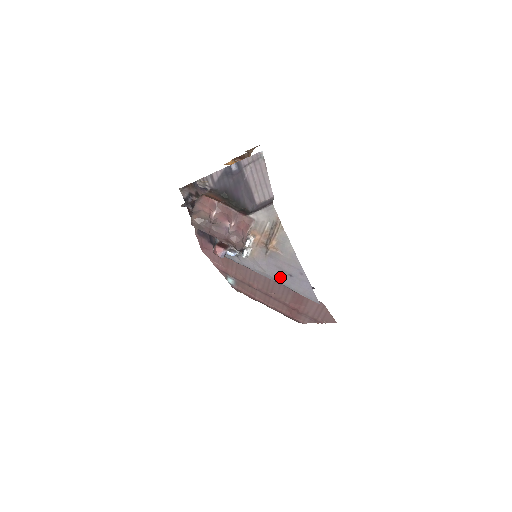
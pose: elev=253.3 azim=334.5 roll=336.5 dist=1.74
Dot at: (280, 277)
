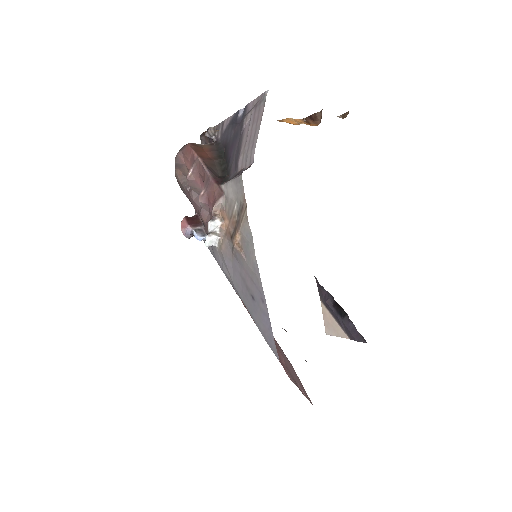
Dot at: (244, 294)
